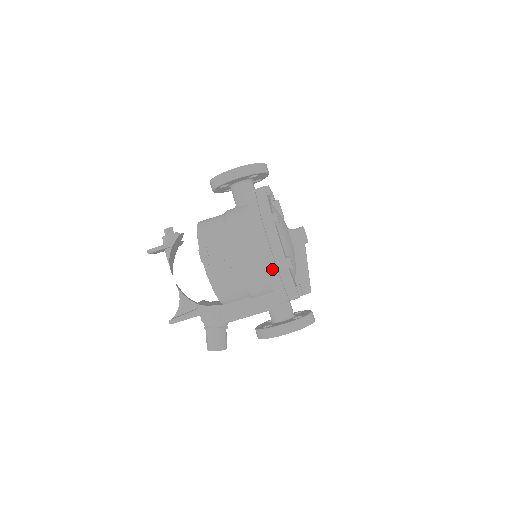
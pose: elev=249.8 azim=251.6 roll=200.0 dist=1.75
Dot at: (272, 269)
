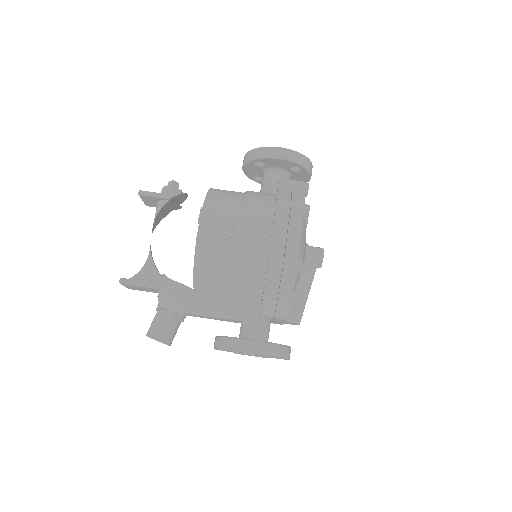
Dot at: (277, 262)
